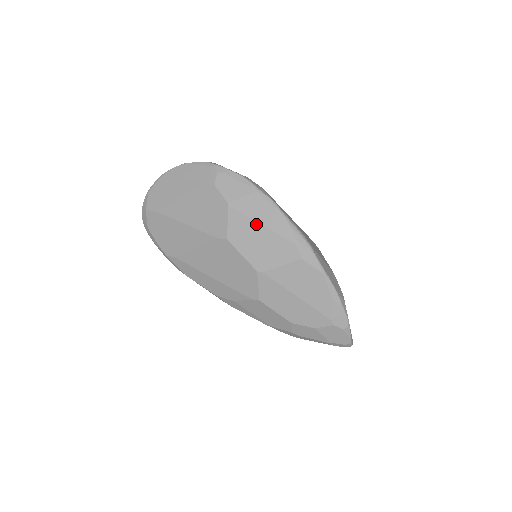
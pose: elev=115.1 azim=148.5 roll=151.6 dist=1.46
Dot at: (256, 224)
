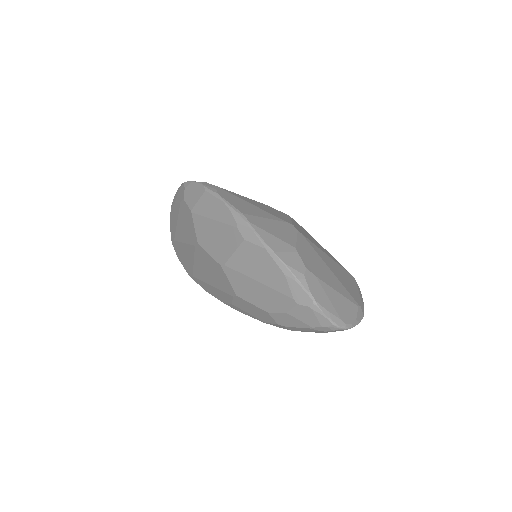
Dot at: (209, 221)
